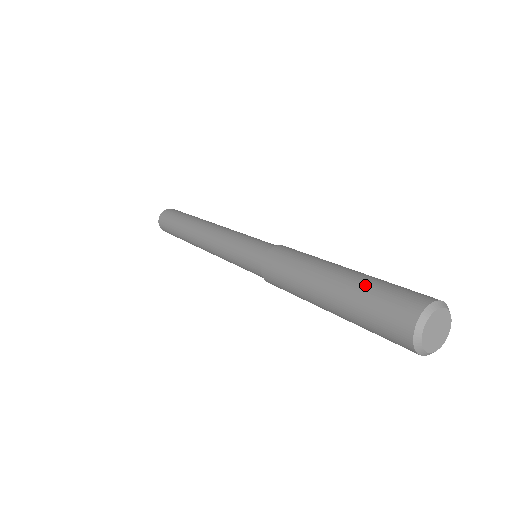
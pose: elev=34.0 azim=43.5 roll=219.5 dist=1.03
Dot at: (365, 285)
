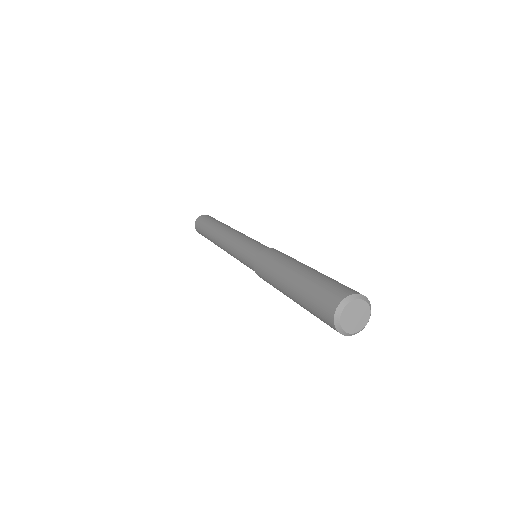
Dot at: (327, 276)
